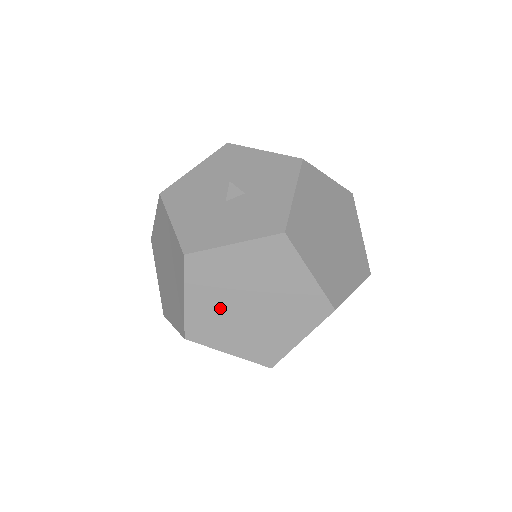
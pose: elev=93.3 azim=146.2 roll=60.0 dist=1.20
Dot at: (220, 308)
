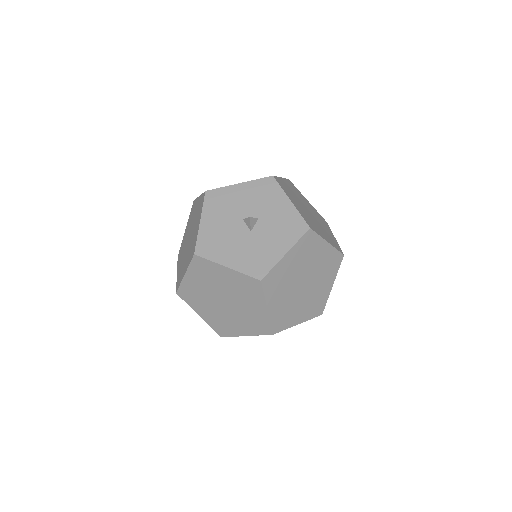
Dot at: (288, 299)
